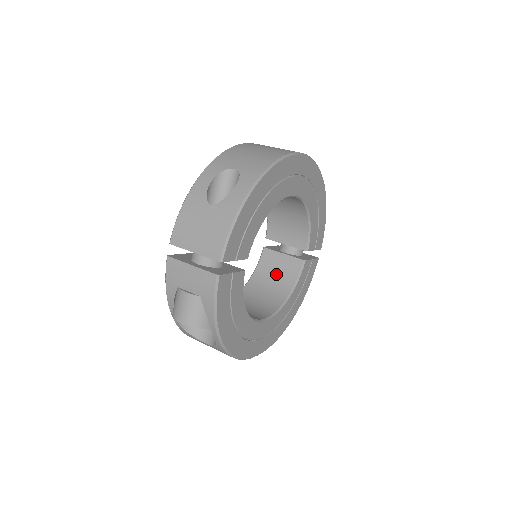
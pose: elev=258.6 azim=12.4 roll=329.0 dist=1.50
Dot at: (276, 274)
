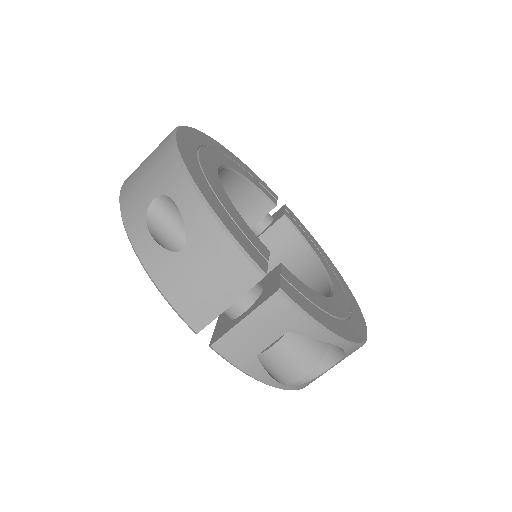
Dot at: (280, 255)
